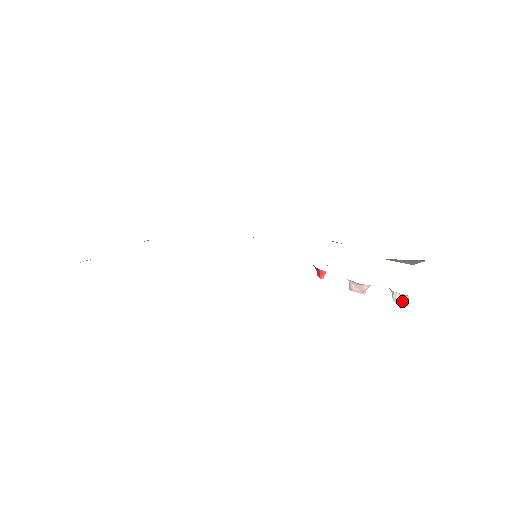
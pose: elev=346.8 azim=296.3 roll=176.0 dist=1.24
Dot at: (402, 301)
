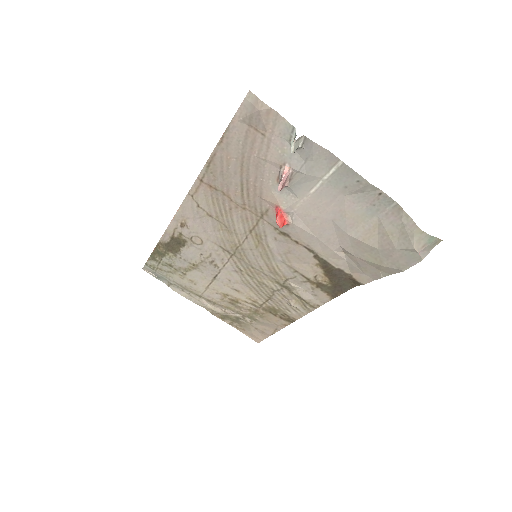
Dot at: (293, 142)
